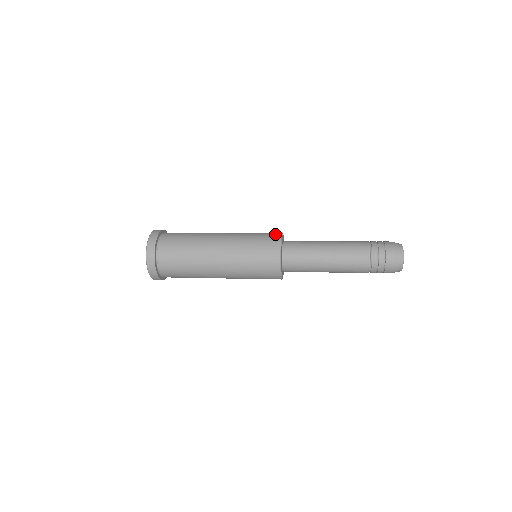
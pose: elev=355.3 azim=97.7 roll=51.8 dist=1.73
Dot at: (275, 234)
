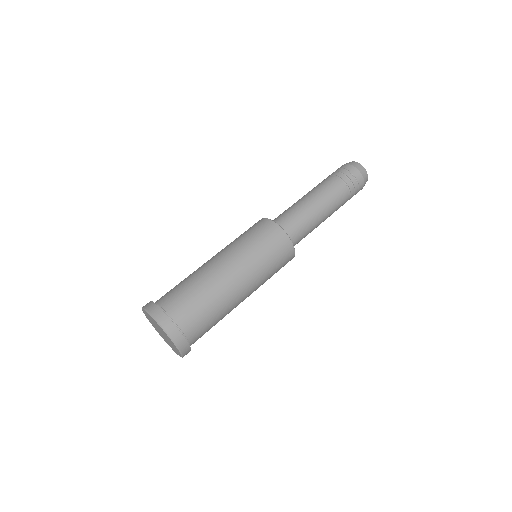
Dot at: (286, 244)
